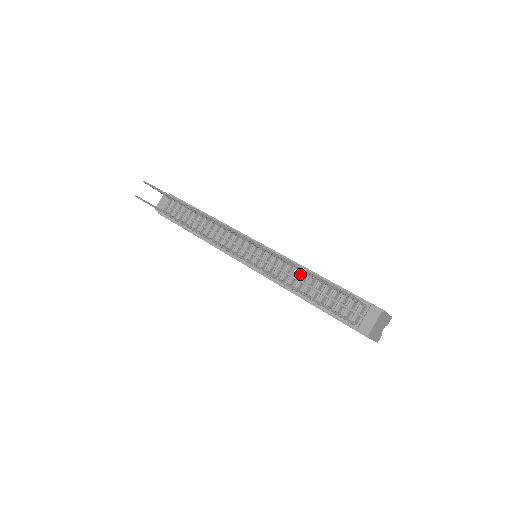
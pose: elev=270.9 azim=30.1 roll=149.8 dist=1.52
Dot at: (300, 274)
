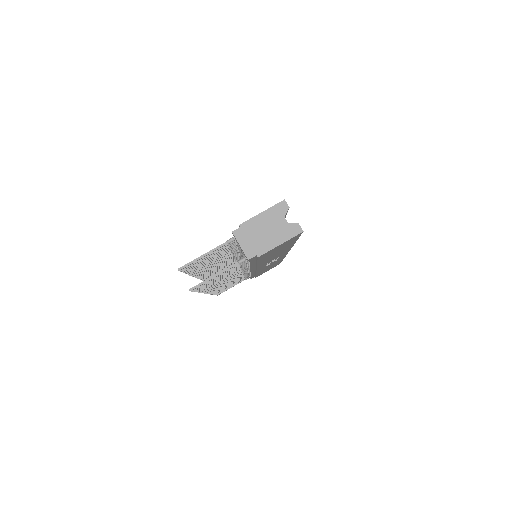
Dot at: occluded
